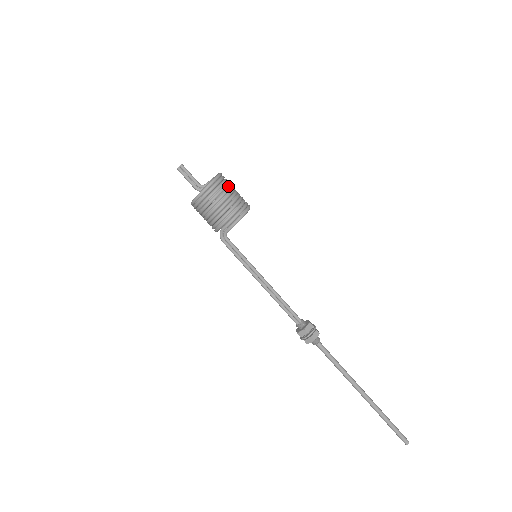
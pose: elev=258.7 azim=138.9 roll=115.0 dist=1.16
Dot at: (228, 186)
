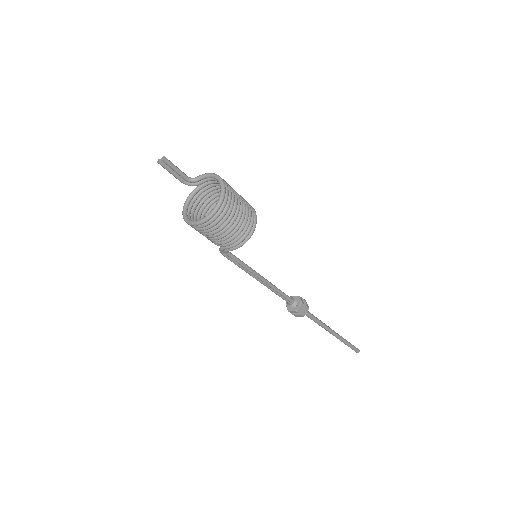
Dot at: (234, 202)
